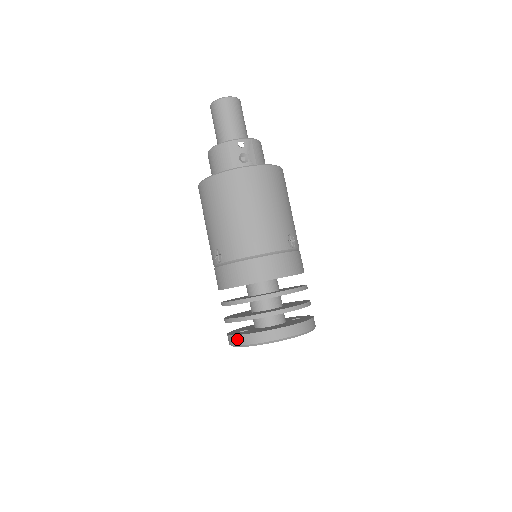
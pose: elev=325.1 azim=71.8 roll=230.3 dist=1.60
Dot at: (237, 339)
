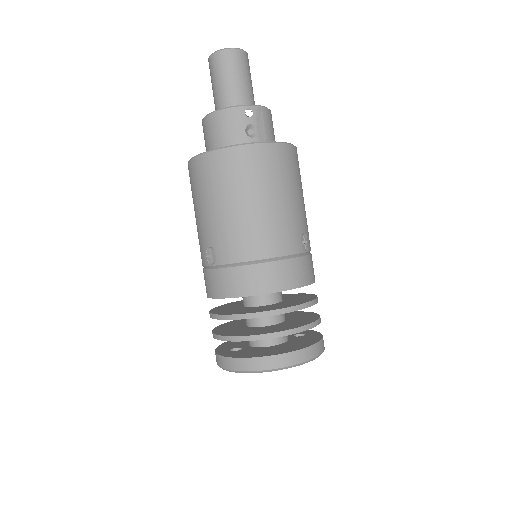
Dot at: (230, 362)
